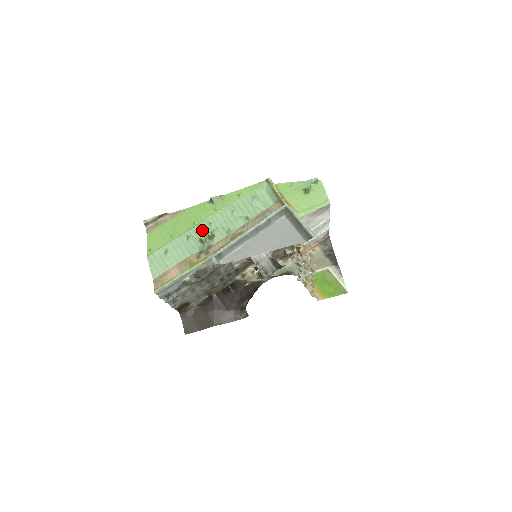
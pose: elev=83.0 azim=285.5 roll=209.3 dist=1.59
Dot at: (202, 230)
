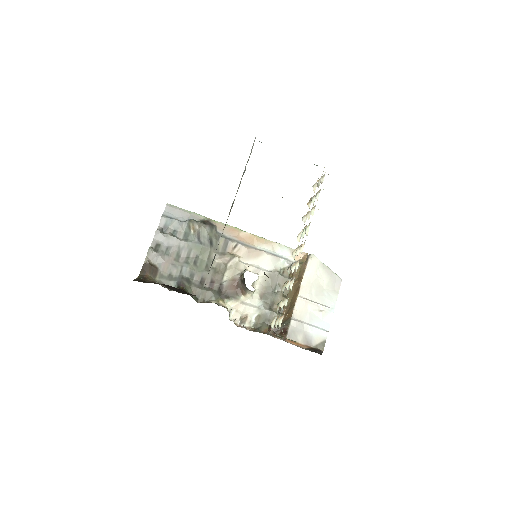
Dot at: occluded
